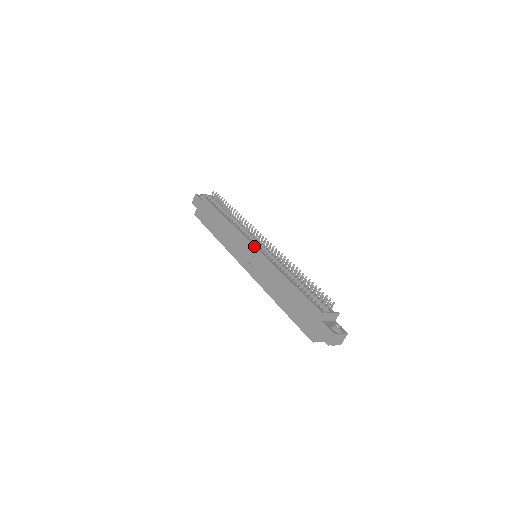
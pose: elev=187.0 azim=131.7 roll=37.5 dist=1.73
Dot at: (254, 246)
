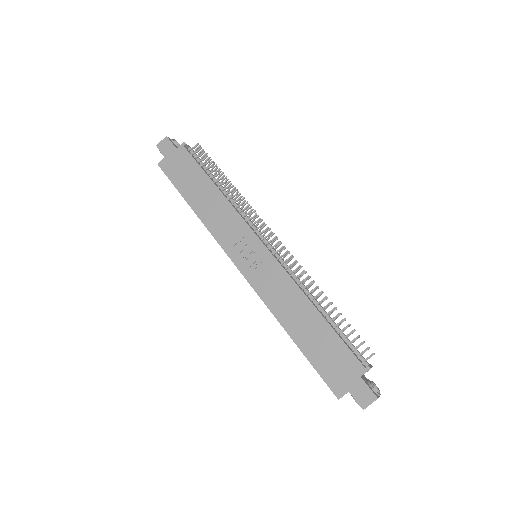
Dot at: (264, 244)
